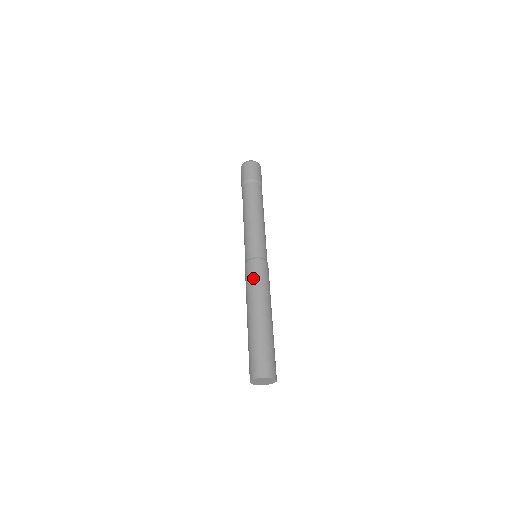
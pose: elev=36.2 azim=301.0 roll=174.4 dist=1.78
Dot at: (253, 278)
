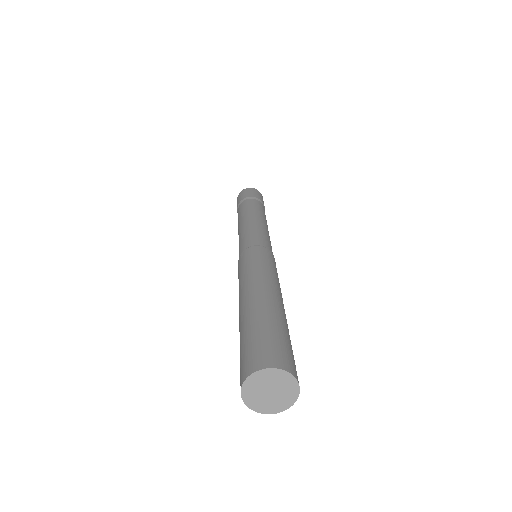
Dot at: (243, 266)
